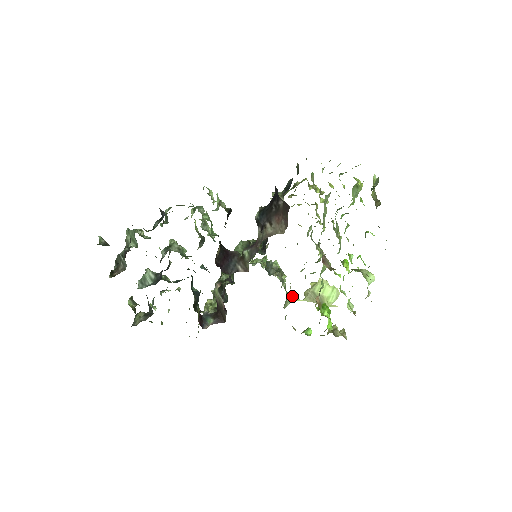
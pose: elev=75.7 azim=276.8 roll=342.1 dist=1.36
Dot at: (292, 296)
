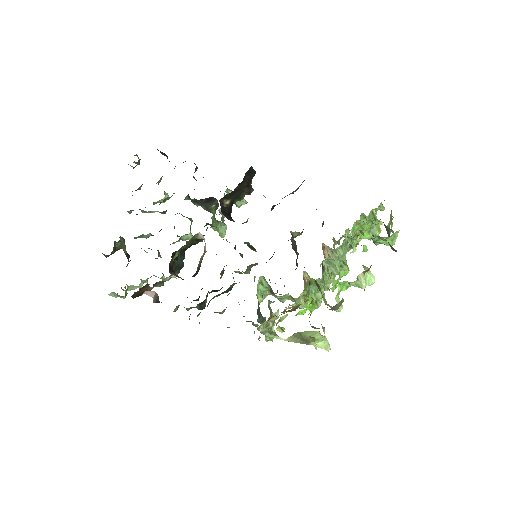
Dot at: (274, 334)
